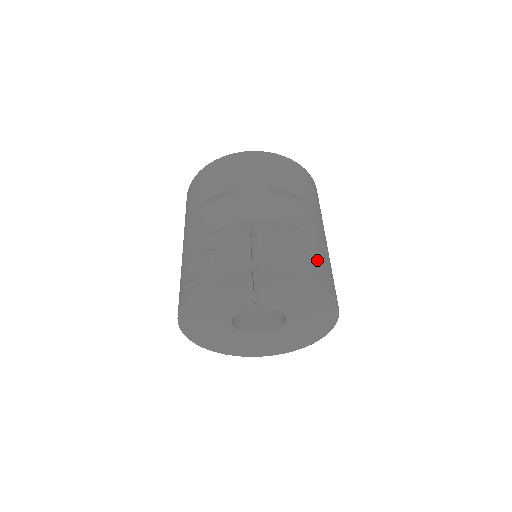
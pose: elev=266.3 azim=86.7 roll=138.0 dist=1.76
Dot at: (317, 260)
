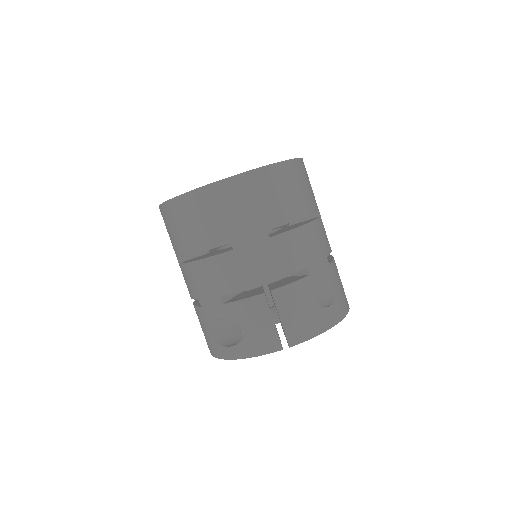
Dot at: (330, 290)
